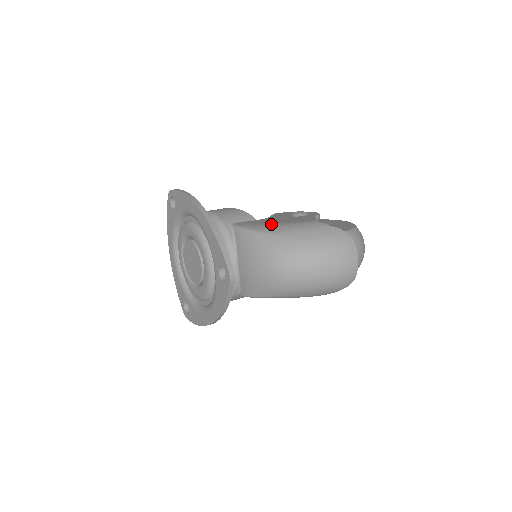
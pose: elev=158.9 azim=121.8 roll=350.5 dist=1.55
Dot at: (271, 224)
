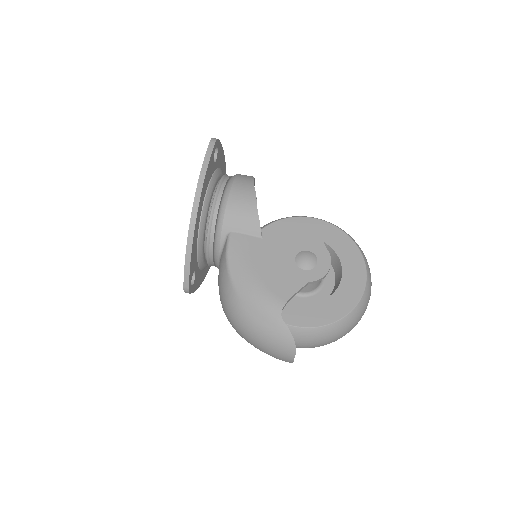
Dot at: (248, 270)
